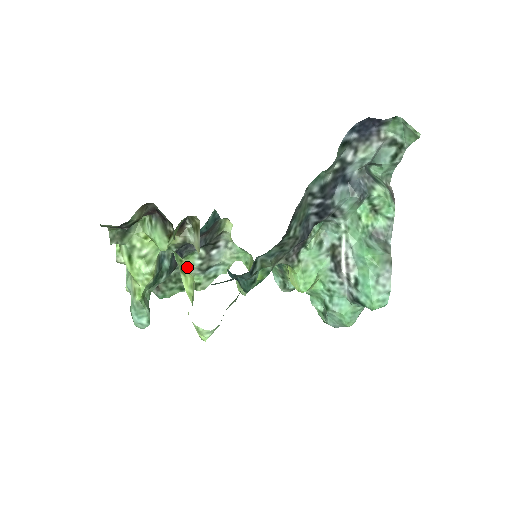
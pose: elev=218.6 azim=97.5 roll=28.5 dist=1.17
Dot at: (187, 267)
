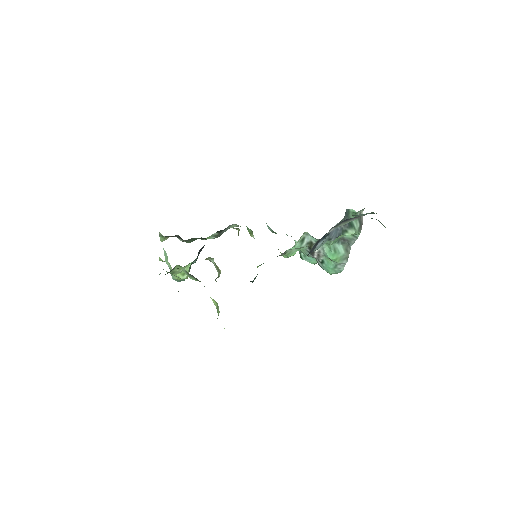
Dot at: occluded
